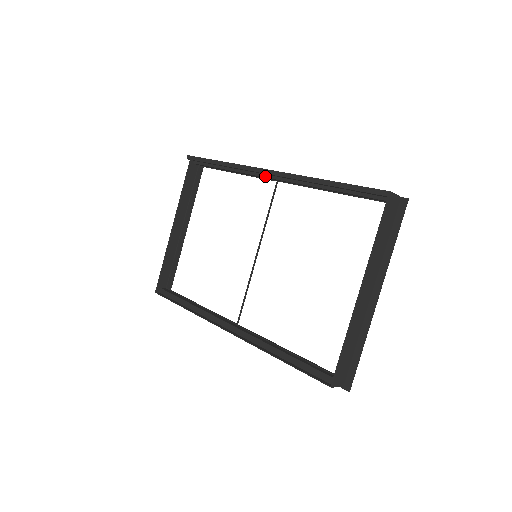
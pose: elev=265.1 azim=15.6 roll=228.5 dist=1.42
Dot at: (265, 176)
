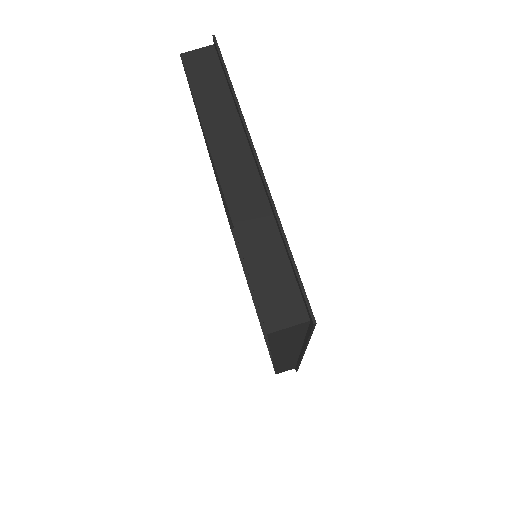
Dot at: occluded
